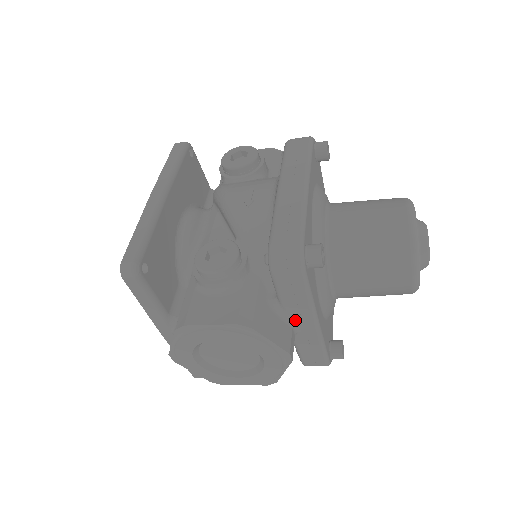
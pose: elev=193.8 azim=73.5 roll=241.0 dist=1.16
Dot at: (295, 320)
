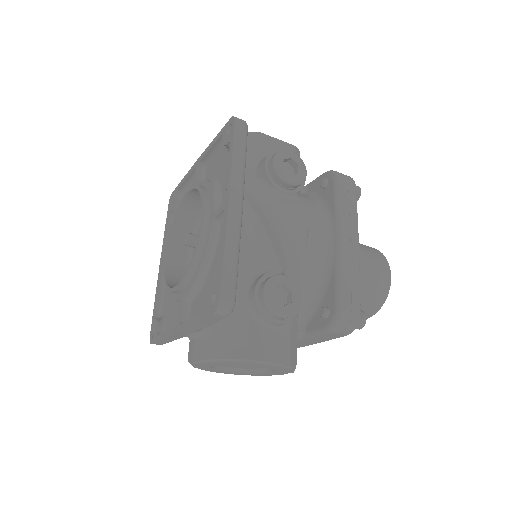
Dot at: (299, 343)
